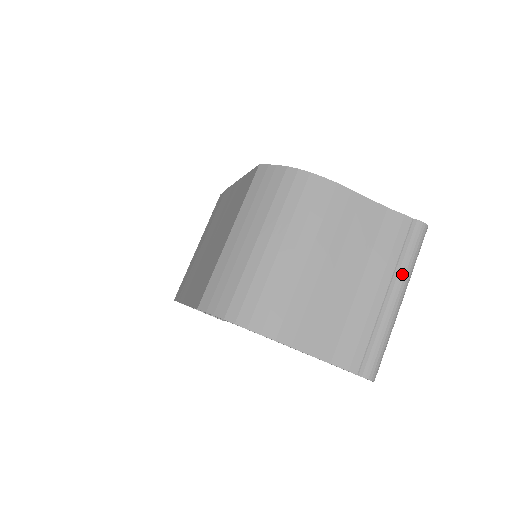
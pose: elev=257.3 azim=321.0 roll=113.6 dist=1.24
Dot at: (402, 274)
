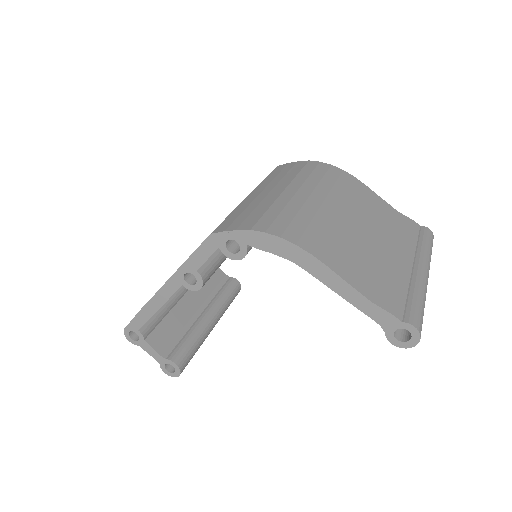
Dot at: (424, 255)
